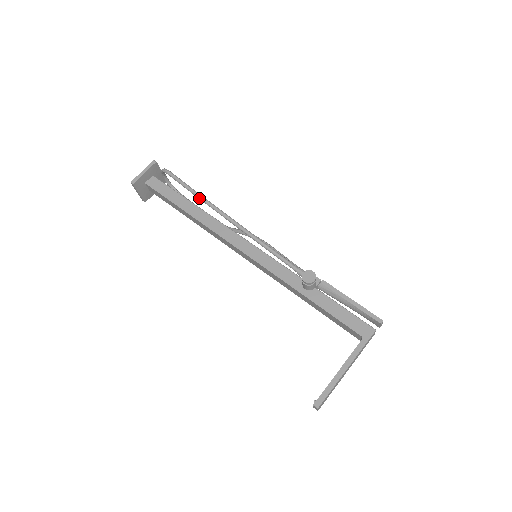
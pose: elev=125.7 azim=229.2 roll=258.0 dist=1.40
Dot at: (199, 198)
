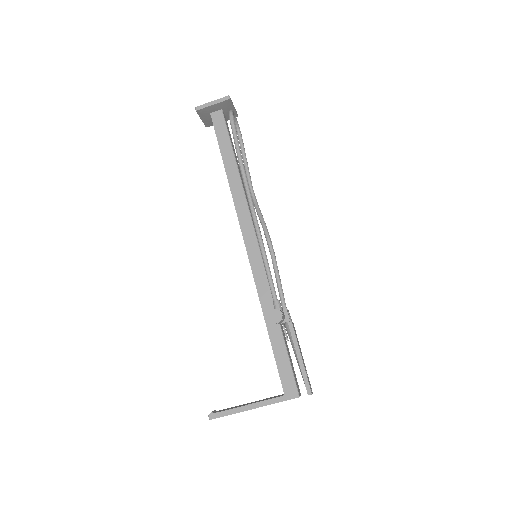
Dot at: (240, 168)
